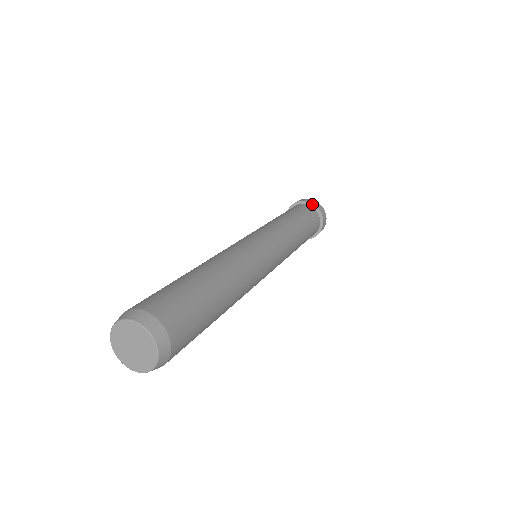
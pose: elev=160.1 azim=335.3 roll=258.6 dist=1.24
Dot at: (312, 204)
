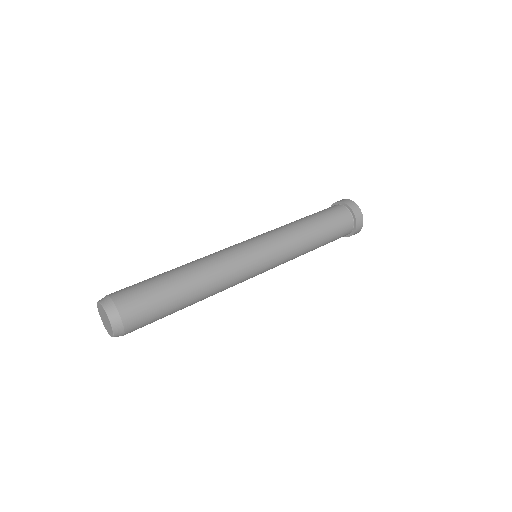
Dot at: (339, 202)
